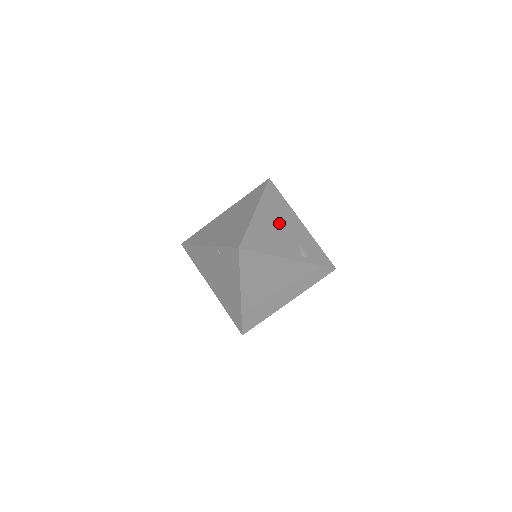
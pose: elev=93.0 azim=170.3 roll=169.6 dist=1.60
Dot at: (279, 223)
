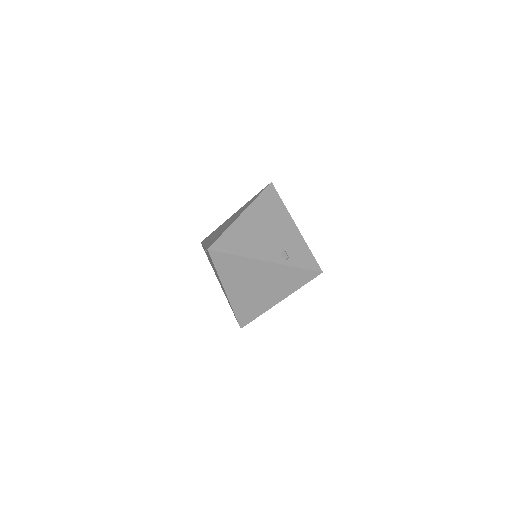
Dot at: (266, 226)
